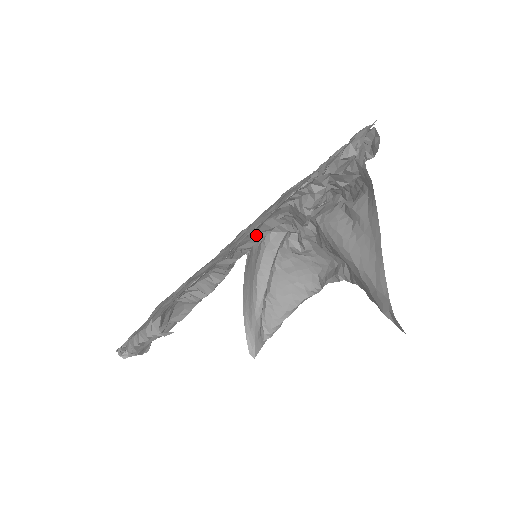
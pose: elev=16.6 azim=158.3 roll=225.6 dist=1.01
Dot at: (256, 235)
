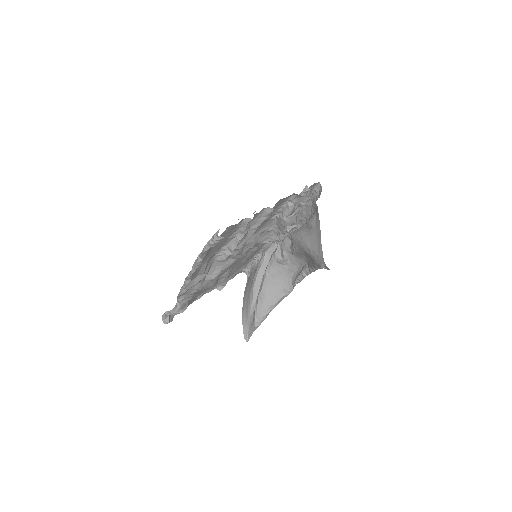
Dot at: (260, 219)
